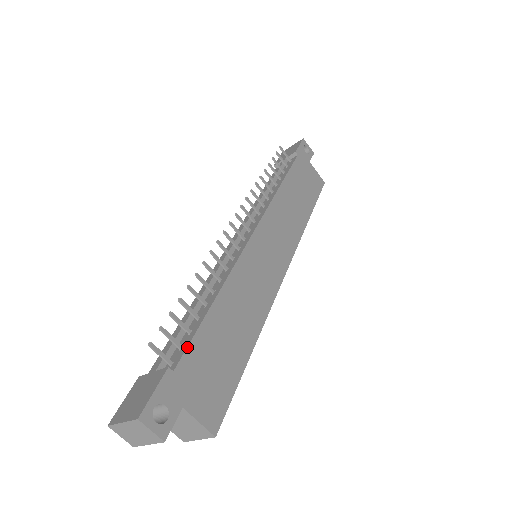
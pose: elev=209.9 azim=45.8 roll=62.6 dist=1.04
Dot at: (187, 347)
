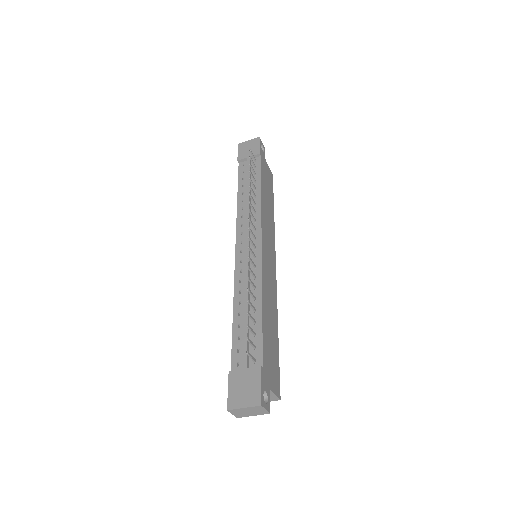
Dot at: (262, 348)
